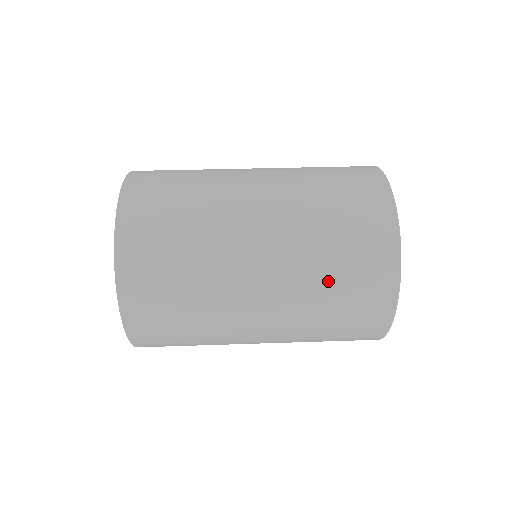
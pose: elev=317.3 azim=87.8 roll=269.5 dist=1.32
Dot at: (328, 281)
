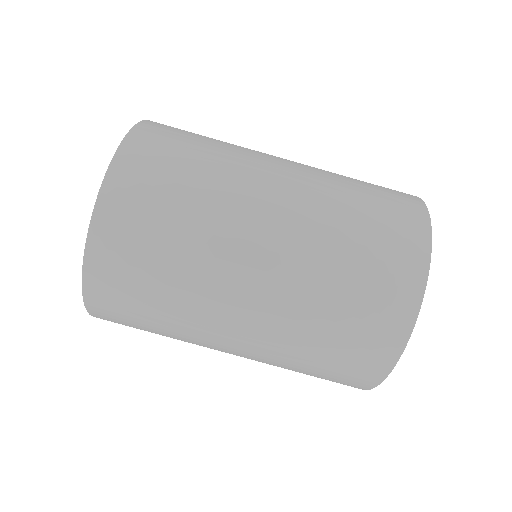
Dot at: (302, 367)
